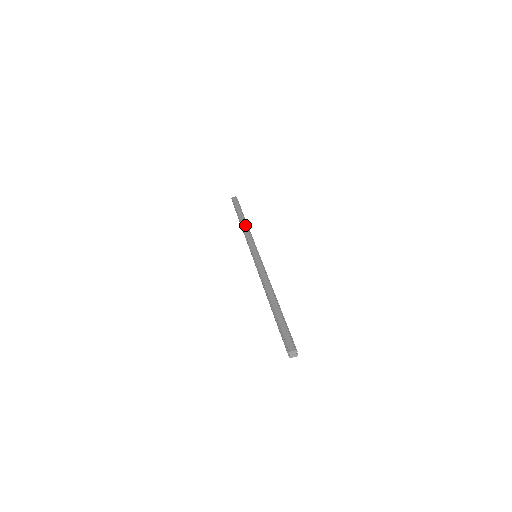
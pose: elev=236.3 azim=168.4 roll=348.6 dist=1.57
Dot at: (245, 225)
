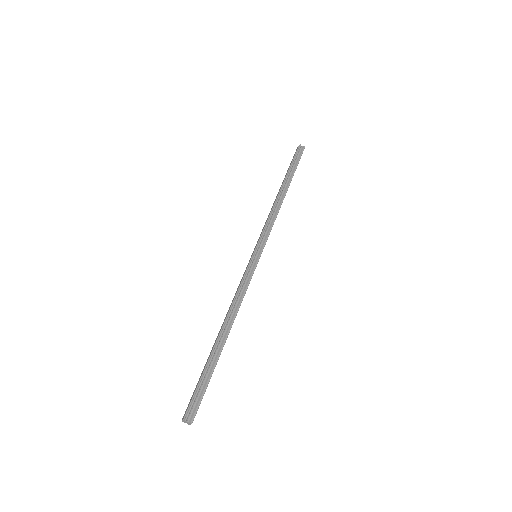
Dot at: (274, 202)
